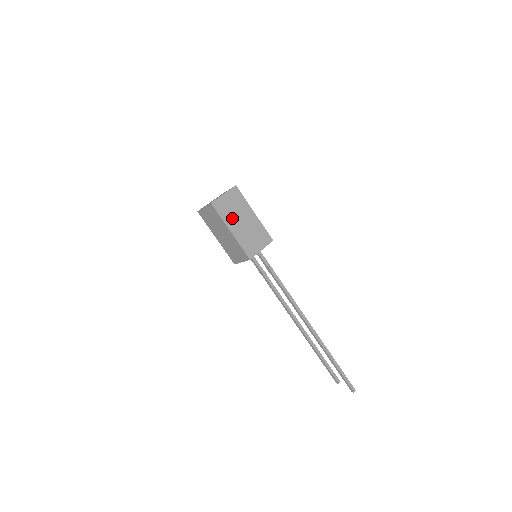
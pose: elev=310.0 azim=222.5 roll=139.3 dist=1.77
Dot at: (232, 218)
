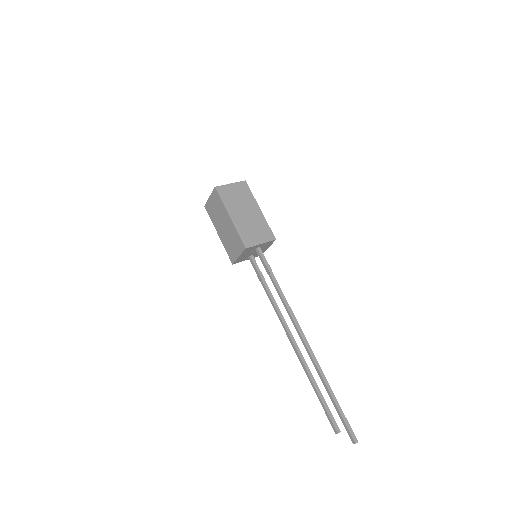
Dot at: (235, 206)
